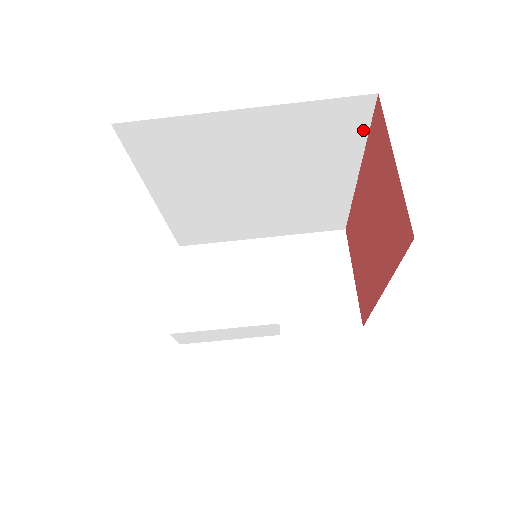
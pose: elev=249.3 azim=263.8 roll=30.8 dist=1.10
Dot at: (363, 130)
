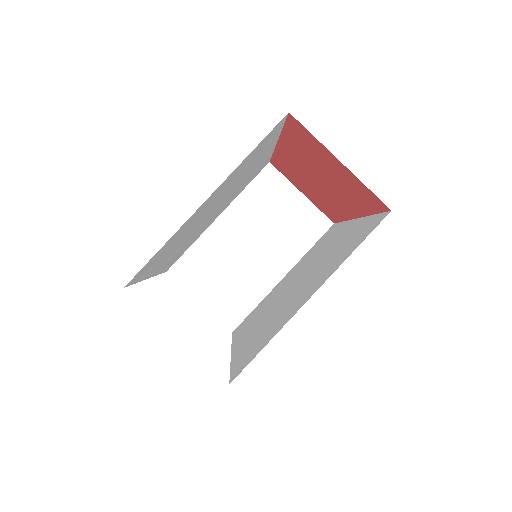
Dot at: (280, 129)
